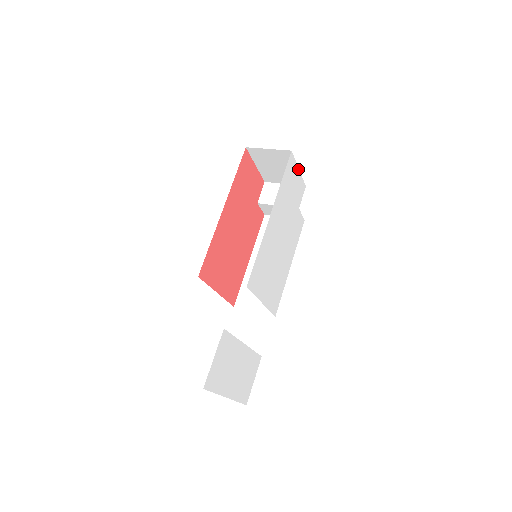
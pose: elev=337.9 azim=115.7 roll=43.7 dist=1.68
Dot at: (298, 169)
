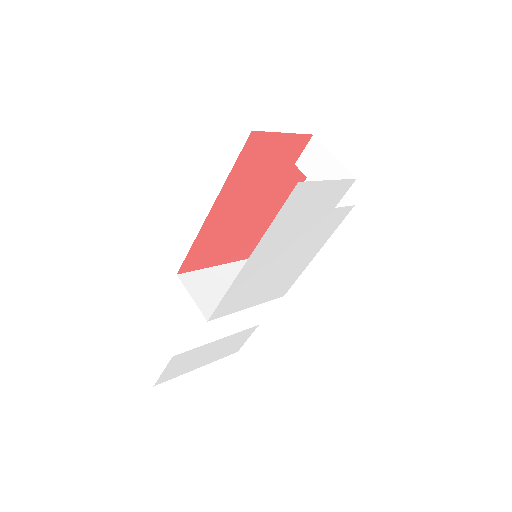
Dot at: (327, 181)
